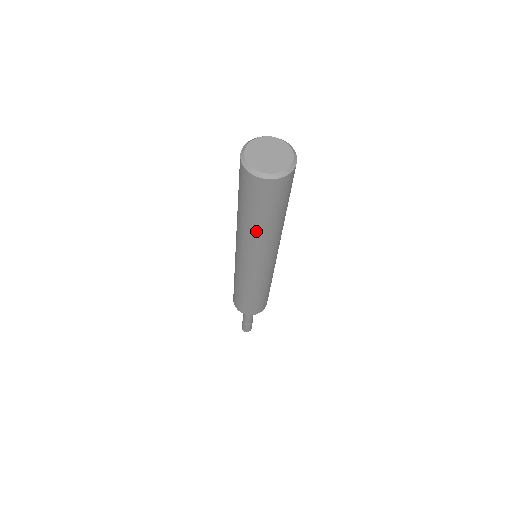
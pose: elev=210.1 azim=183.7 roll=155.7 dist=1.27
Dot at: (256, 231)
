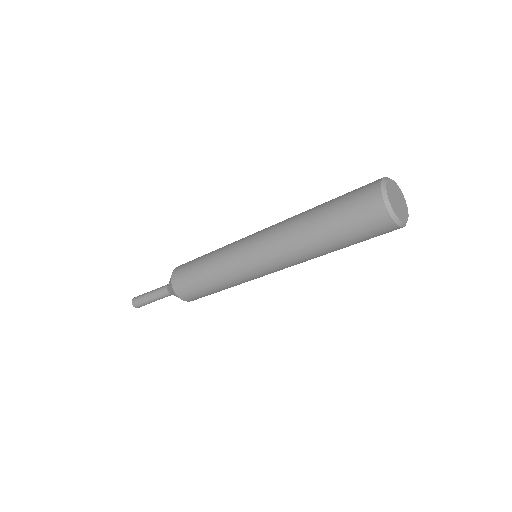
Dot at: (322, 251)
